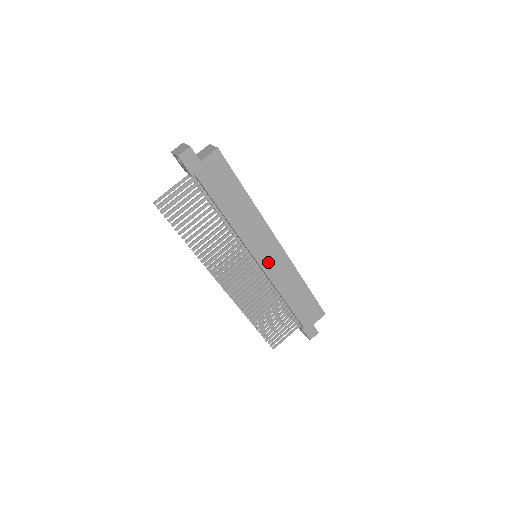
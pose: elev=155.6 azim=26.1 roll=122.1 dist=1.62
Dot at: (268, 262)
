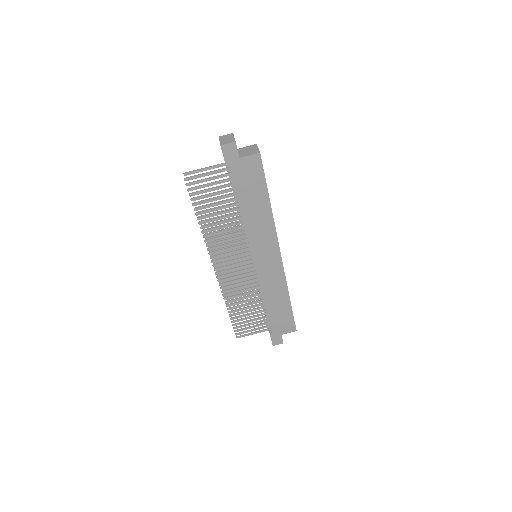
Dot at: (264, 266)
